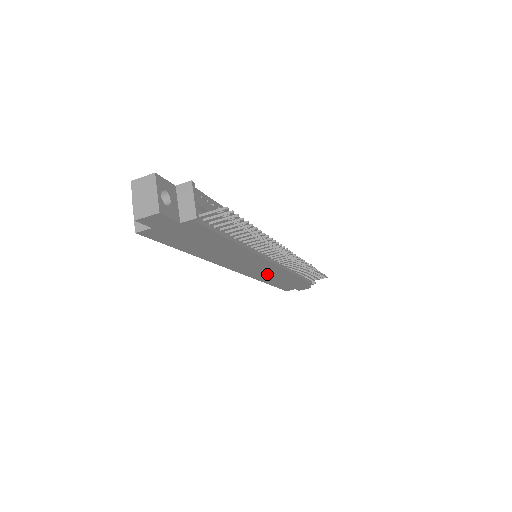
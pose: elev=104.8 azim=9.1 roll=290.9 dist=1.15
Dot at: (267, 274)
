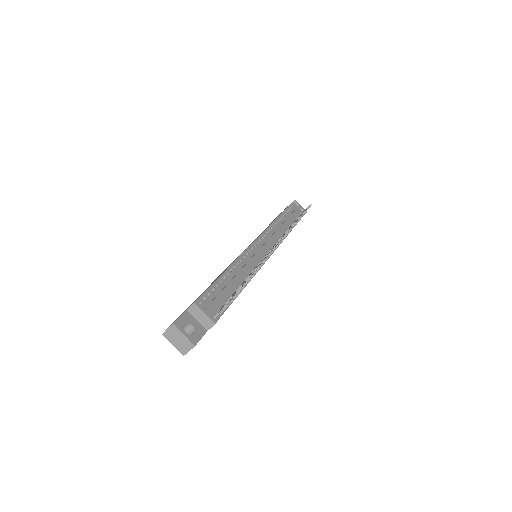
Dot at: occluded
